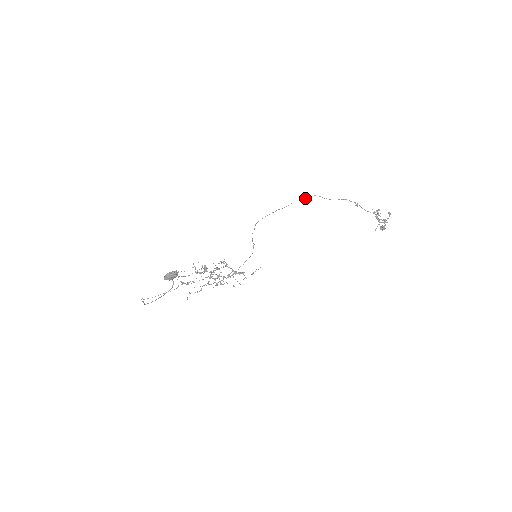
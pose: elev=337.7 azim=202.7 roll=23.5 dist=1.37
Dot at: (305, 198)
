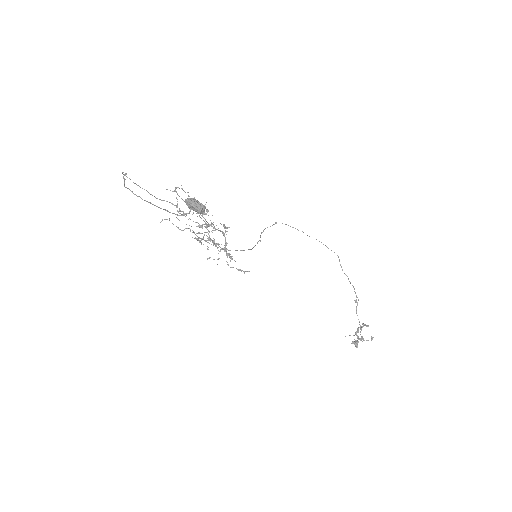
Dot at: occluded
